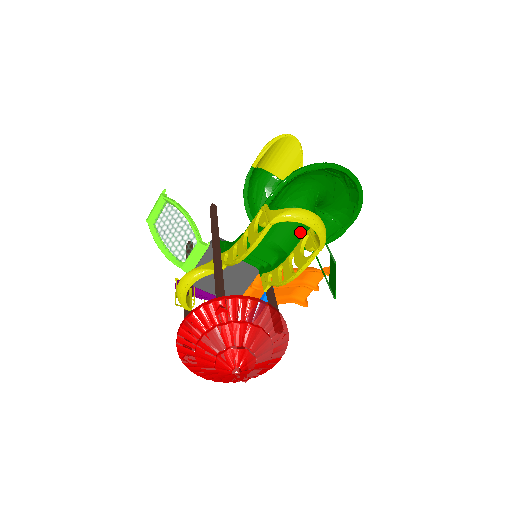
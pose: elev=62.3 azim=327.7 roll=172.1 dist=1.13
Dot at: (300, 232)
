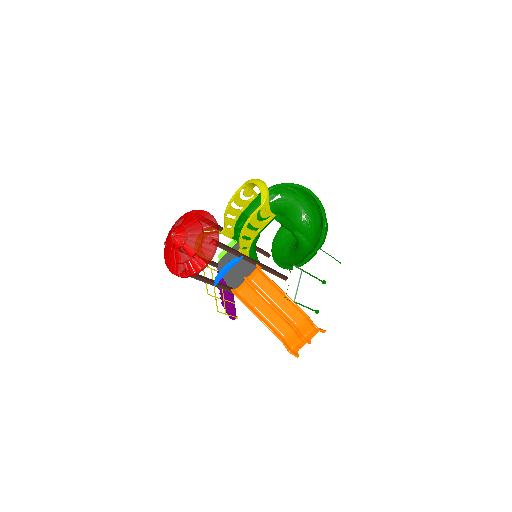
Dot at: occluded
